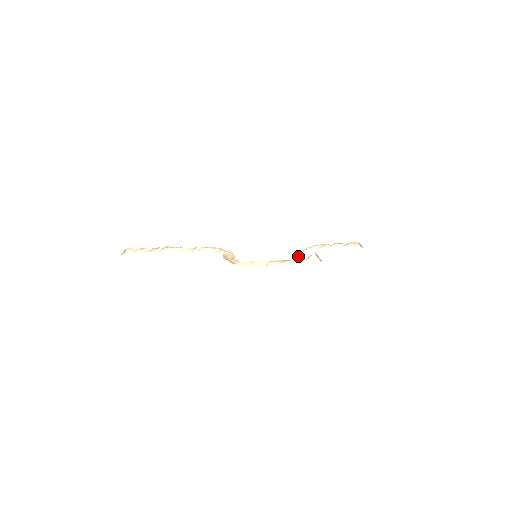
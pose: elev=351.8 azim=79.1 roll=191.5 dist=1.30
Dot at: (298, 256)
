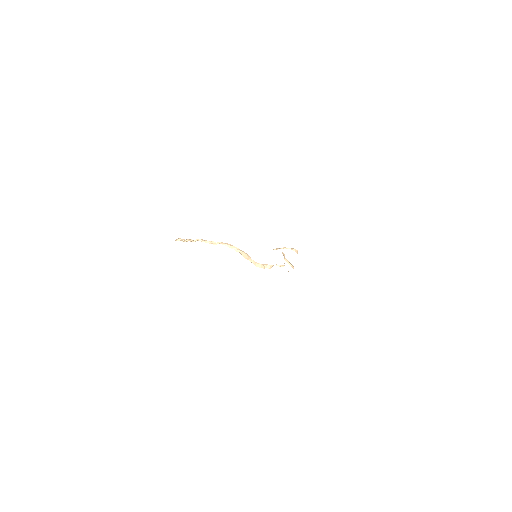
Dot at: (276, 258)
